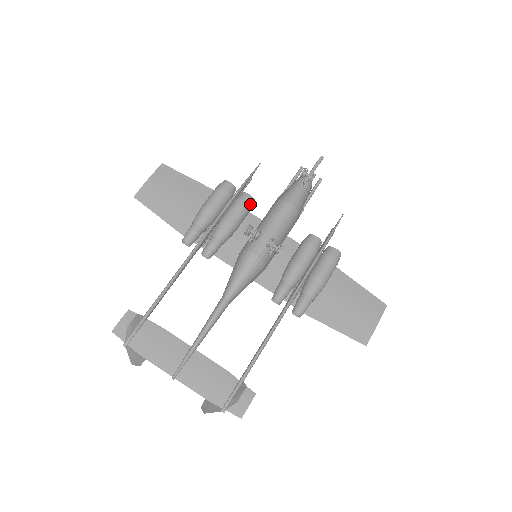
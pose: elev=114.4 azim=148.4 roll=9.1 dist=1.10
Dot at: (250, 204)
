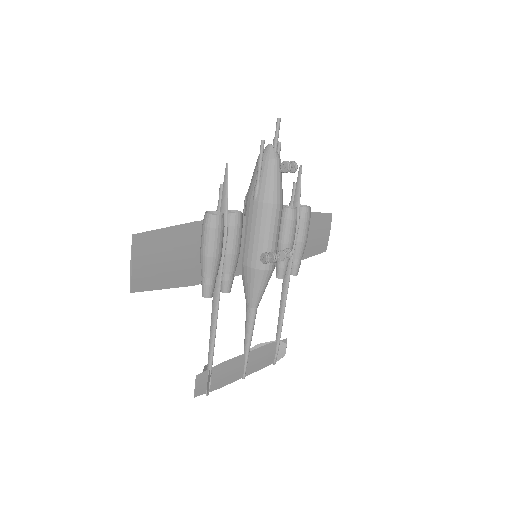
Dot at: (242, 221)
